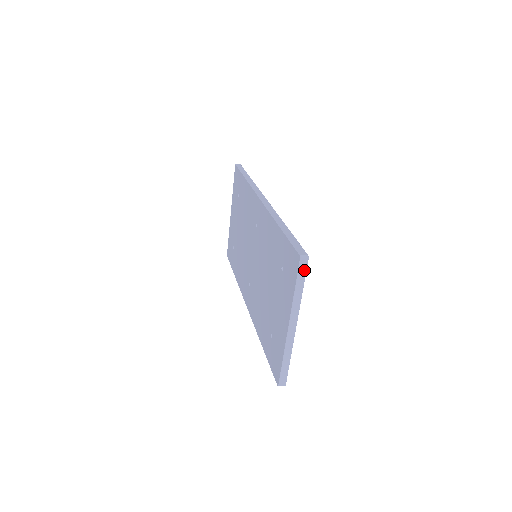
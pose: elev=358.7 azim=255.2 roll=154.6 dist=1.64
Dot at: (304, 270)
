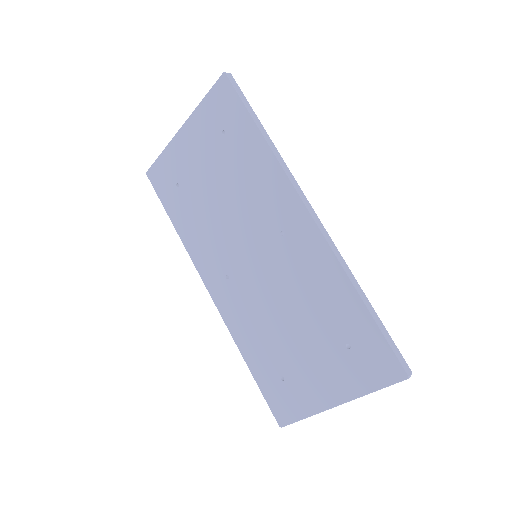
Dot at: (398, 381)
